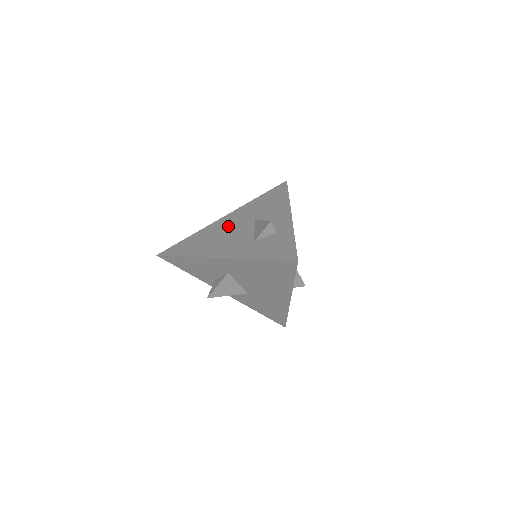
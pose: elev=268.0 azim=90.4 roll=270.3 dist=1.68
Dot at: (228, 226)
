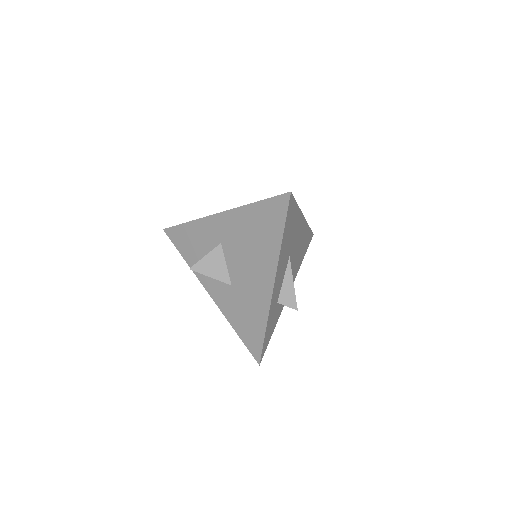
Dot at: occluded
